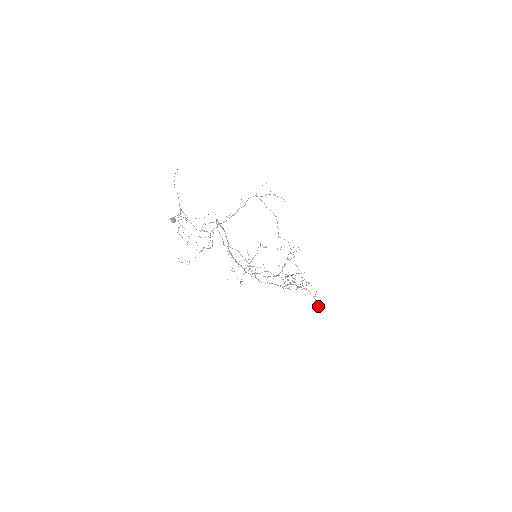
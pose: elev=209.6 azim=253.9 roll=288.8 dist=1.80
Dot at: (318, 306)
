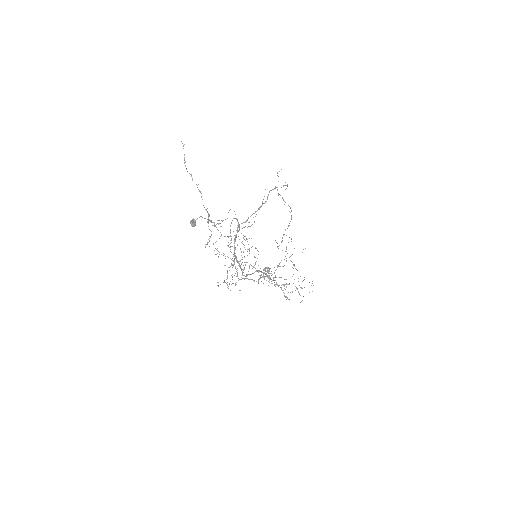
Dot at: (289, 299)
